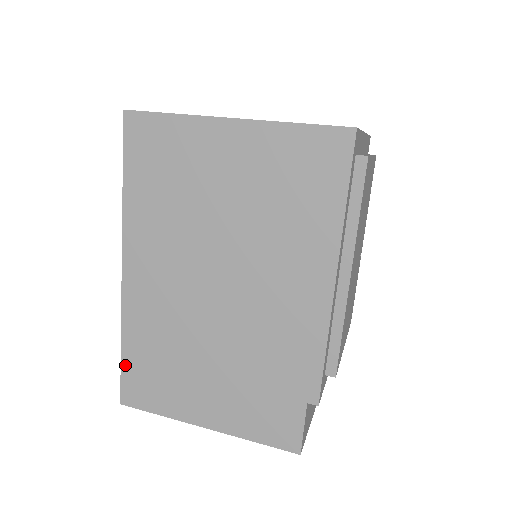
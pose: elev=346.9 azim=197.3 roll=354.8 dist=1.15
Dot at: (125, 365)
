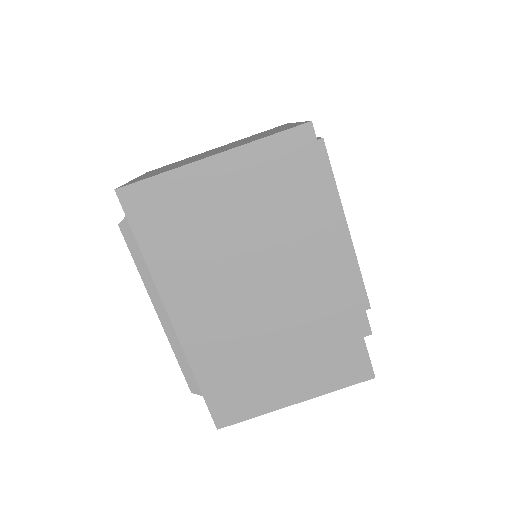
Dot at: (207, 396)
